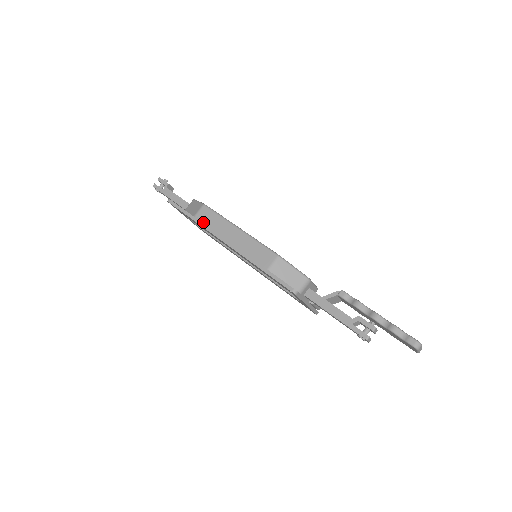
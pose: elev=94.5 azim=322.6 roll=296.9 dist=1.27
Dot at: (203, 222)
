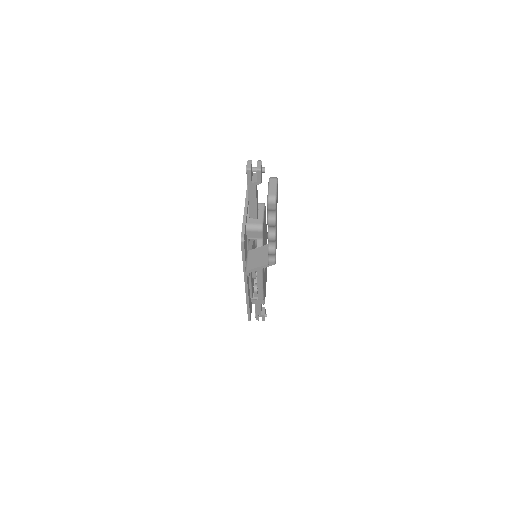
Dot at: occluded
